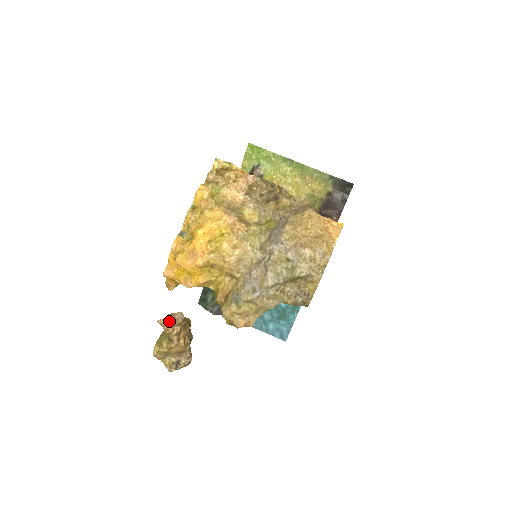
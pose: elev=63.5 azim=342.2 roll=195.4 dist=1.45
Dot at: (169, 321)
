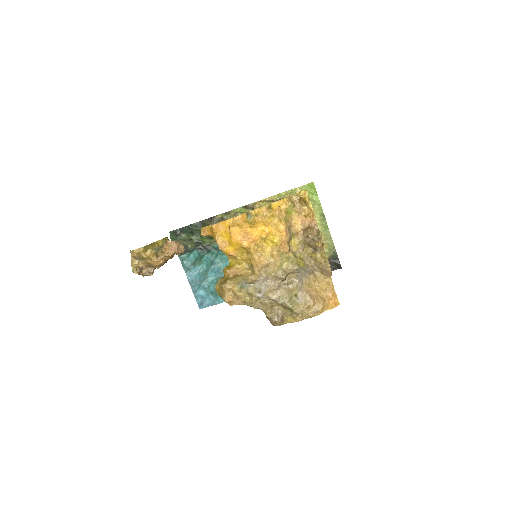
Dot at: (174, 247)
